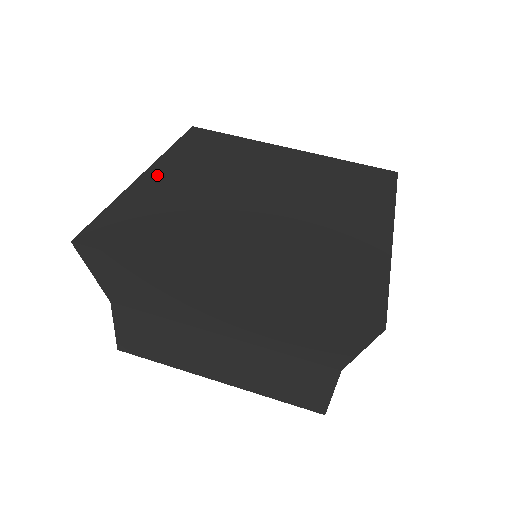
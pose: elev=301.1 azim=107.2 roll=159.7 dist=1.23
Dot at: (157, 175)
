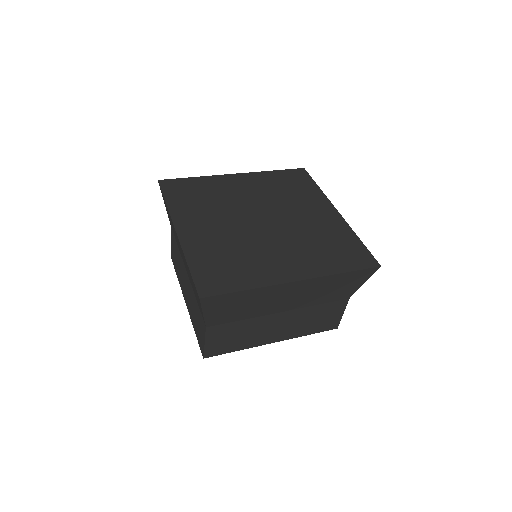
Dot at: (186, 230)
